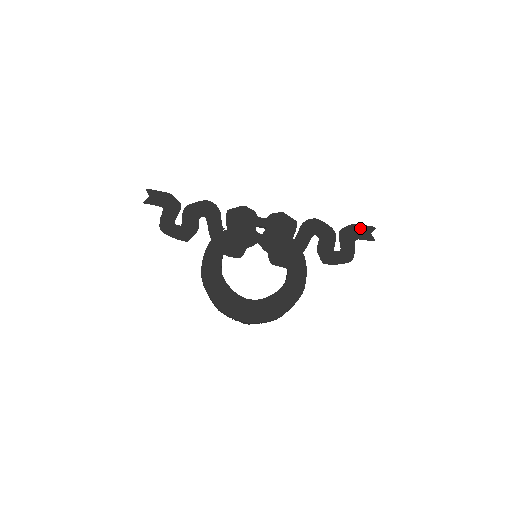
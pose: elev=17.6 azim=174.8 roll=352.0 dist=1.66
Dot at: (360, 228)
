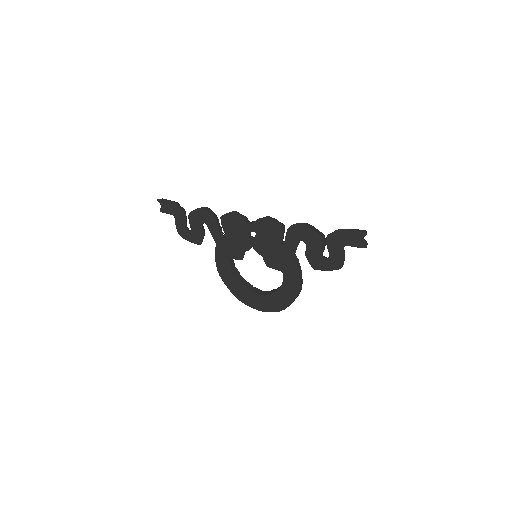
Dot at: (348, 234)
